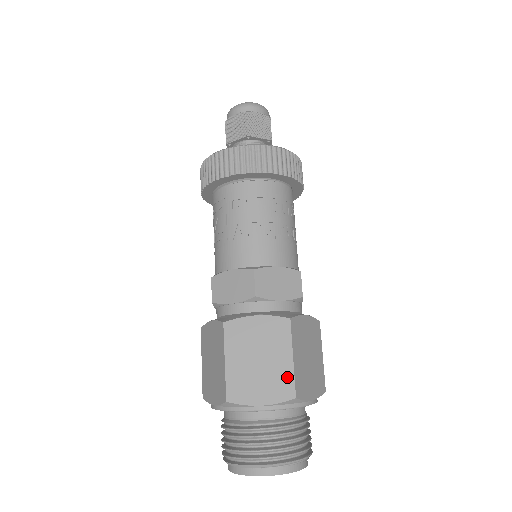
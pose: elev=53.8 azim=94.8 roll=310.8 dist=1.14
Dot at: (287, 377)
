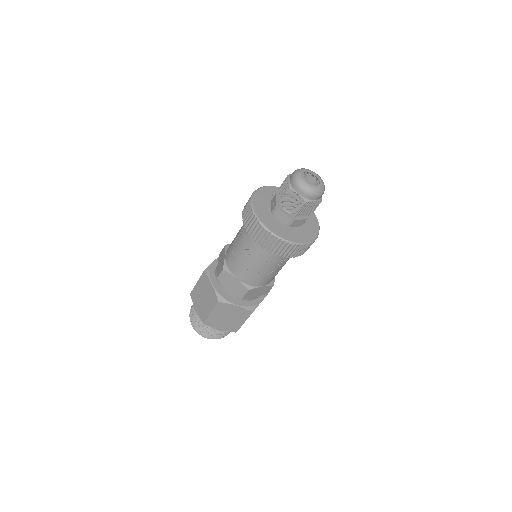
Dot at: (237, 327)
